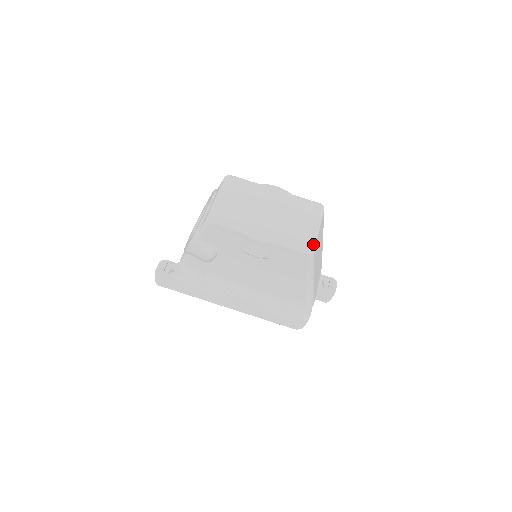
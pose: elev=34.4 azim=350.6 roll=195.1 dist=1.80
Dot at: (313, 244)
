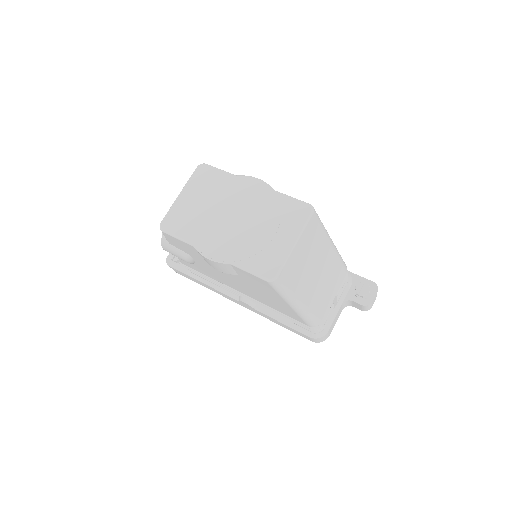
Dot at: (278, 268)
